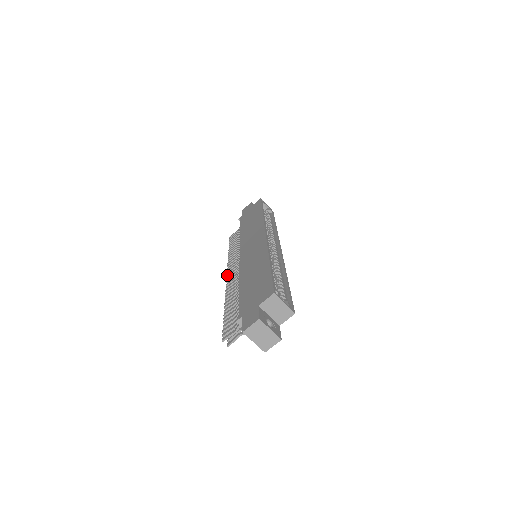
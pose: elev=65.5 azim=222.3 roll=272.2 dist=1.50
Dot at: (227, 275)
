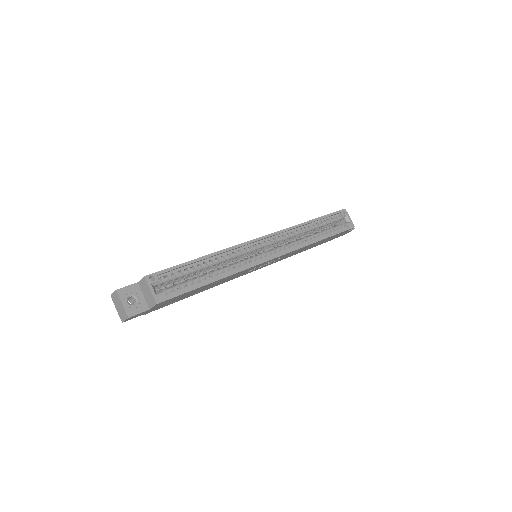
Dot at: occluded
